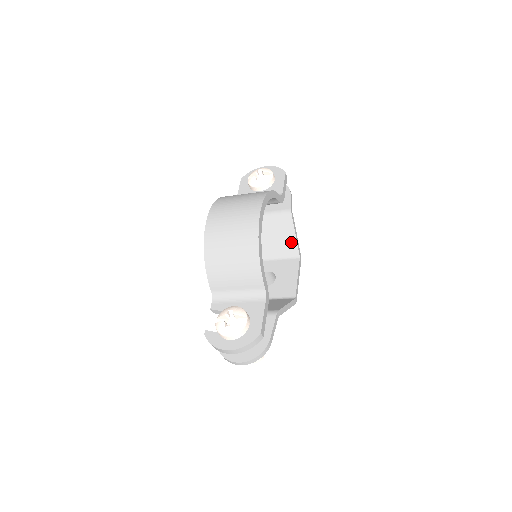
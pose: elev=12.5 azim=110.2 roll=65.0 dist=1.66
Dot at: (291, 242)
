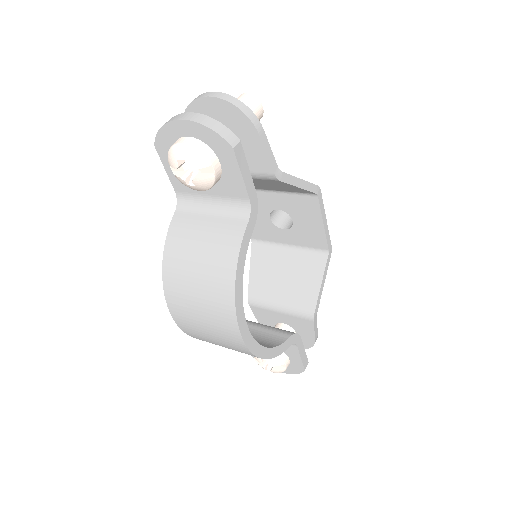
Dot at: (295, 189)
